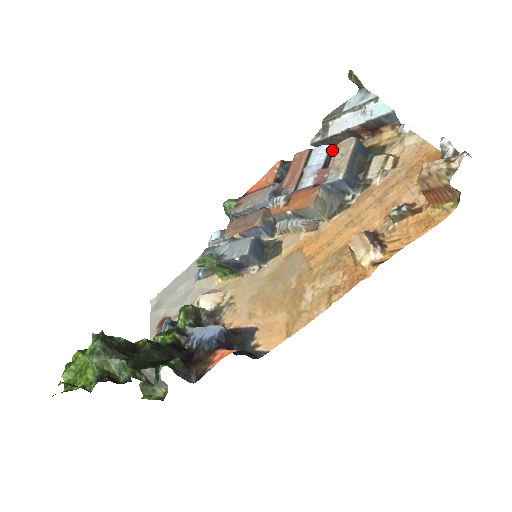
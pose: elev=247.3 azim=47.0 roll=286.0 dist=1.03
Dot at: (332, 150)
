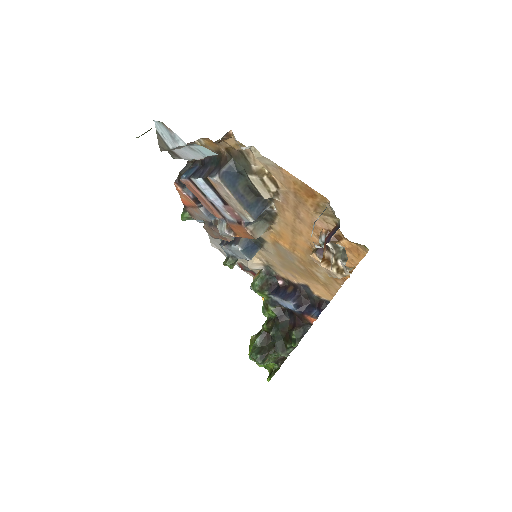
Dot at: (210, 185)
